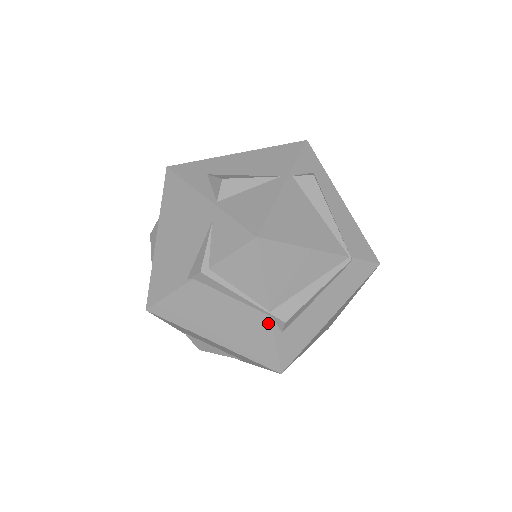
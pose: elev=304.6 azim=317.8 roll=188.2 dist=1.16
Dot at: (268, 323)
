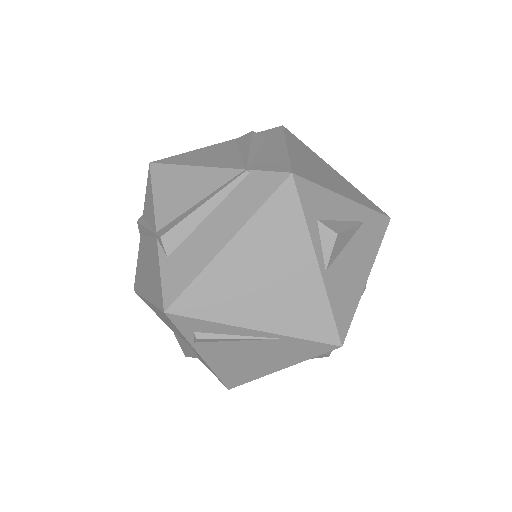
Dot at: (157, 247)
